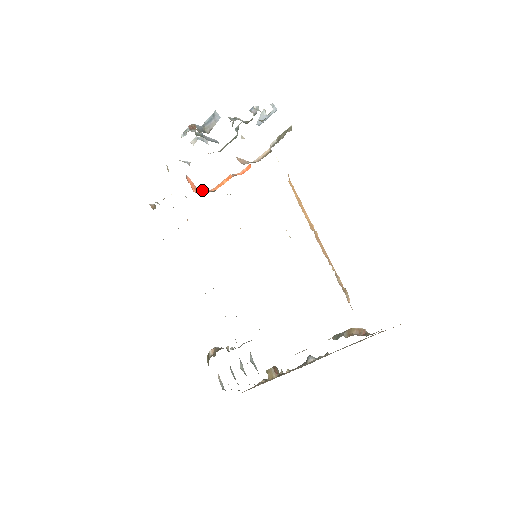
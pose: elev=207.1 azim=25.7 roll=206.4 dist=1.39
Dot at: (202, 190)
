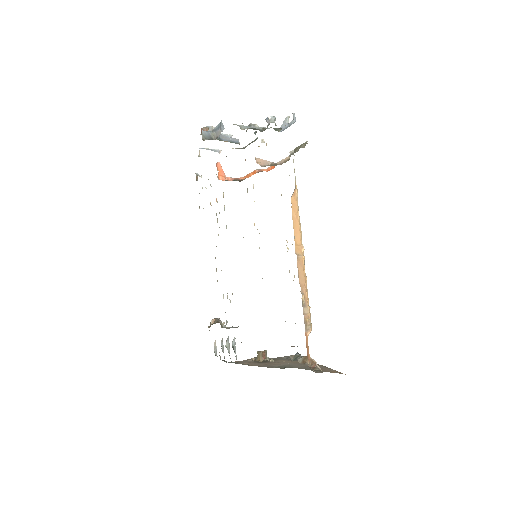
Dot at: (230, 177)
